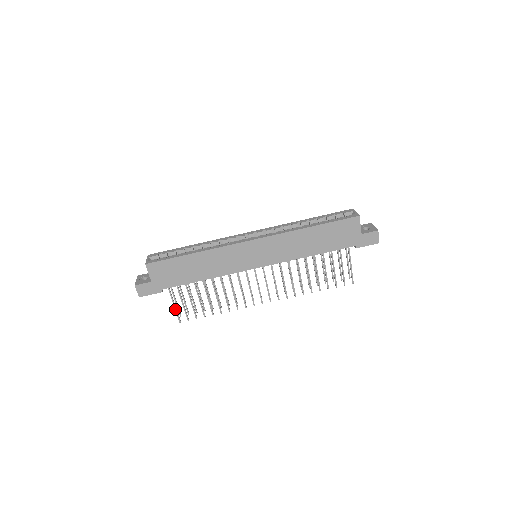
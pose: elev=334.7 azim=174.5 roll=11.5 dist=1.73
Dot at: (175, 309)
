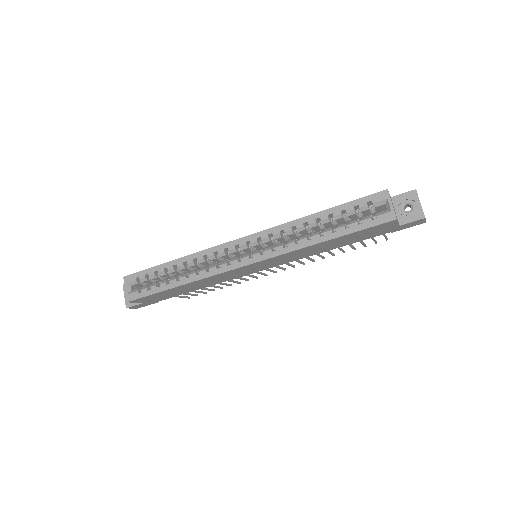
Dot at: (179, 297)
